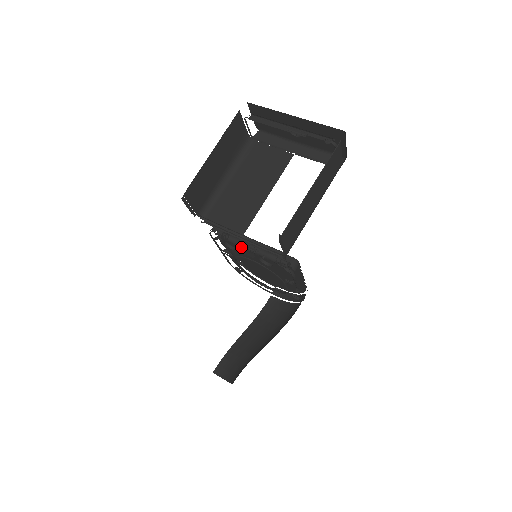
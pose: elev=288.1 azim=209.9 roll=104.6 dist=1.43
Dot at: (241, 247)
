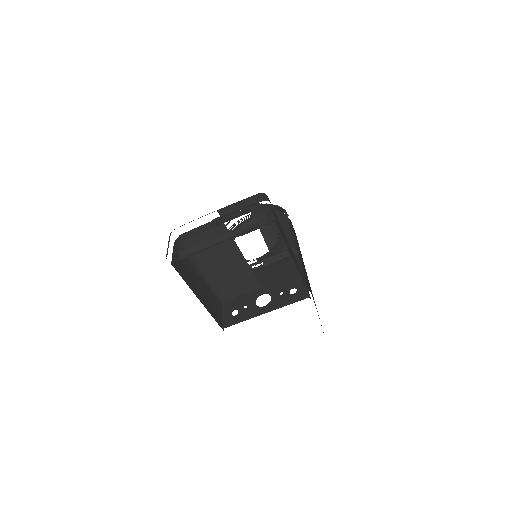
Dot at: occluded
